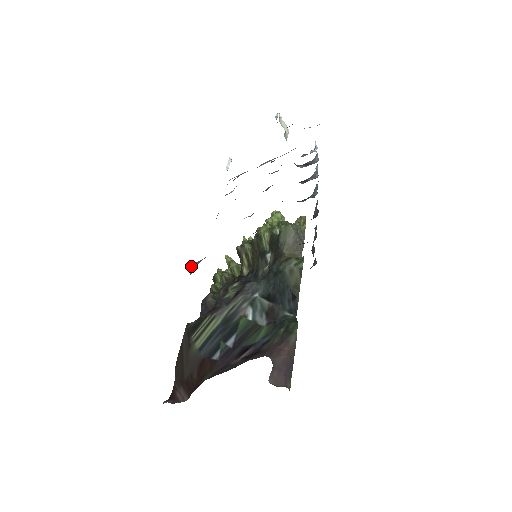
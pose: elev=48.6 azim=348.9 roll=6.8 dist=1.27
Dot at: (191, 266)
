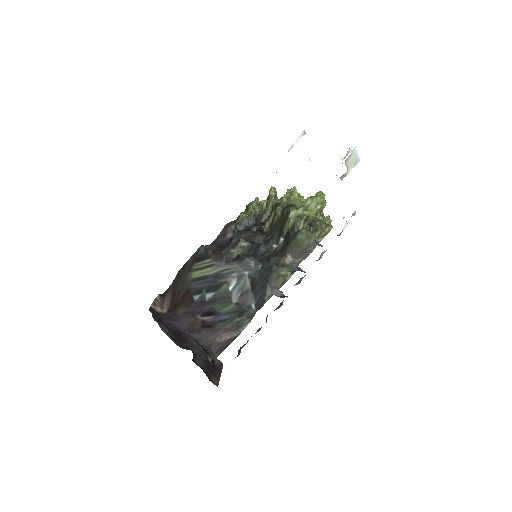
Dot at: occluded
